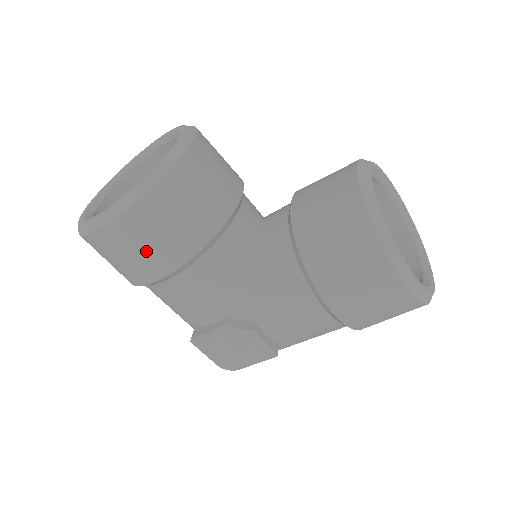
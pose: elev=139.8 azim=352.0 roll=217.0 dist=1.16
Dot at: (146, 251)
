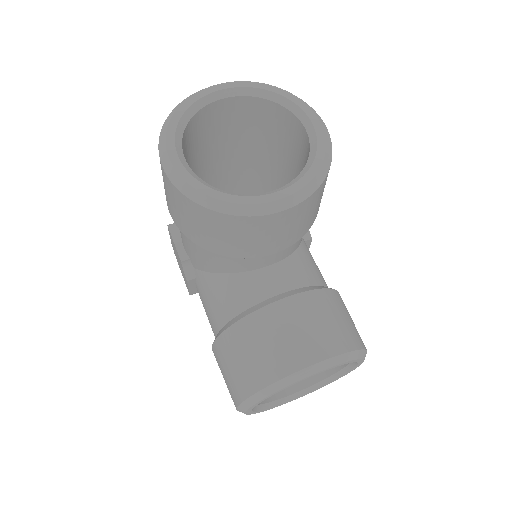
Dot at: (171, 202)
